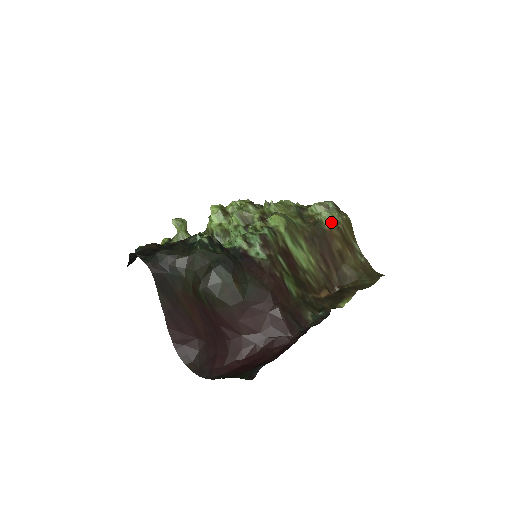
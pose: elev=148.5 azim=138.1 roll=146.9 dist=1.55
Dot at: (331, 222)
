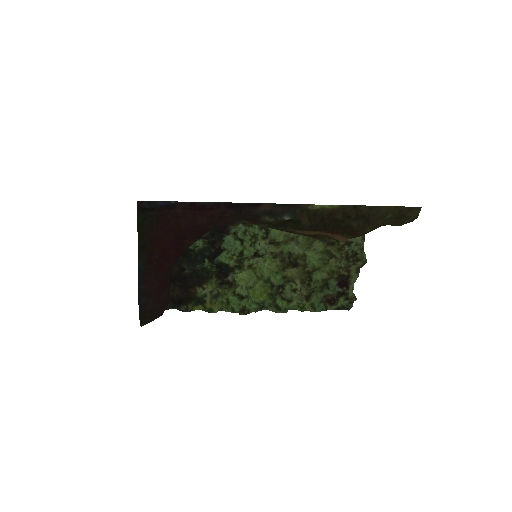
Dot at: occluded
